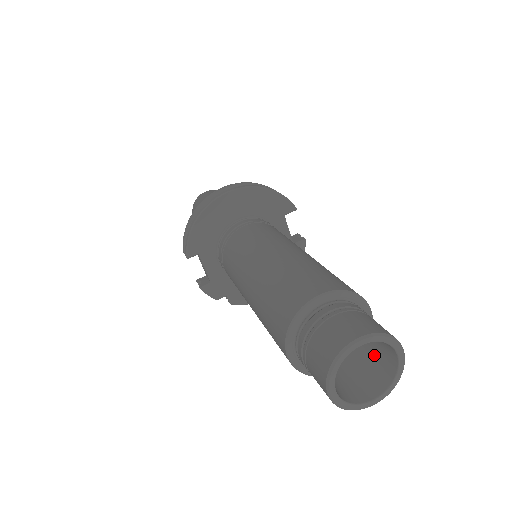
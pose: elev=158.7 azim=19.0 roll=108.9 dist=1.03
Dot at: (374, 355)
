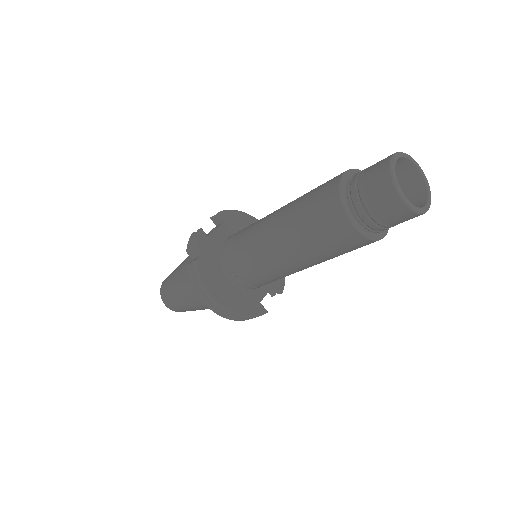
Dot at: occluded
